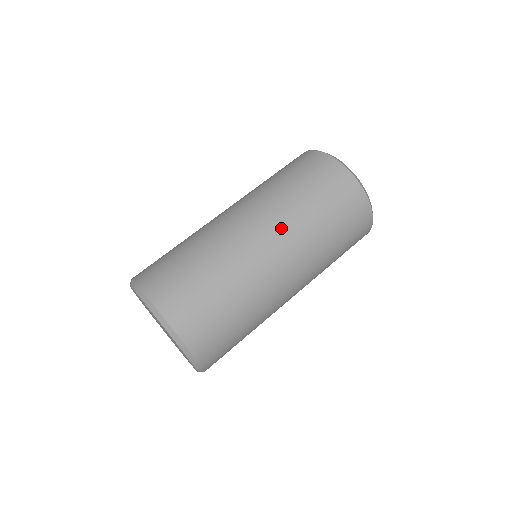
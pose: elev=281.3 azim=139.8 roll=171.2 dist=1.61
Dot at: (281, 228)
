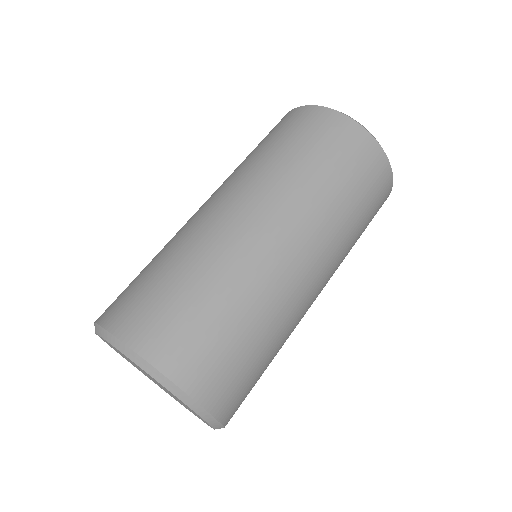
Dot at: (261, 192)
